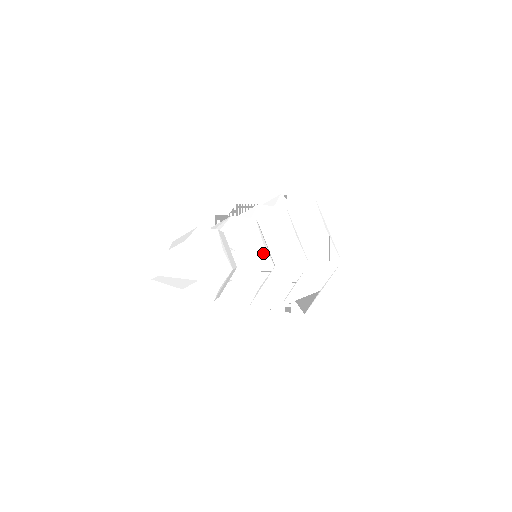
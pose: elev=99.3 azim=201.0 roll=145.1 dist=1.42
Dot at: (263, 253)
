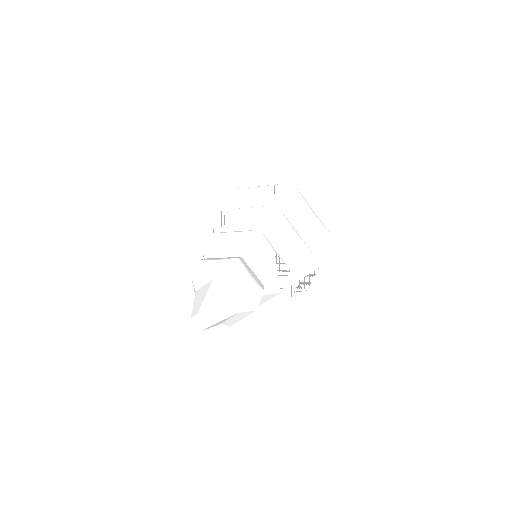
Dot at: (277, 261)
